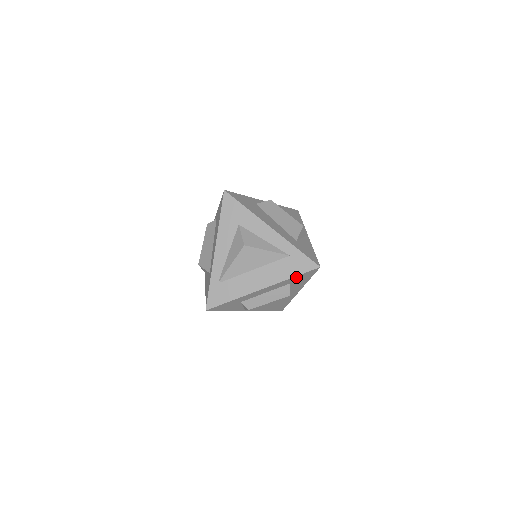
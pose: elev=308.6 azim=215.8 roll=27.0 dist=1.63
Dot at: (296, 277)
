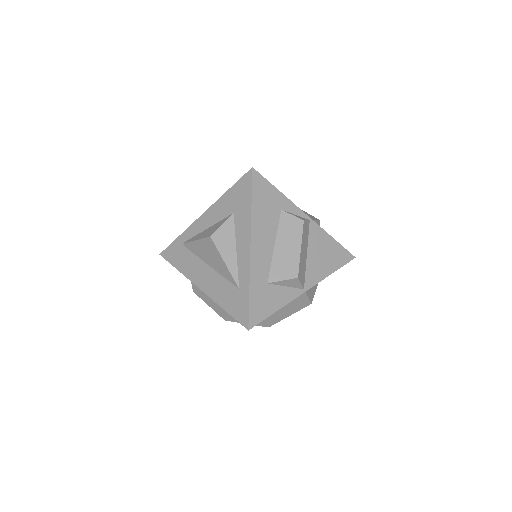
Dot at: (229, 313)
